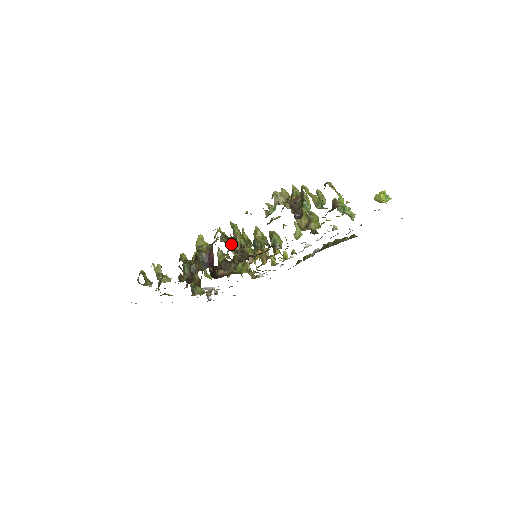
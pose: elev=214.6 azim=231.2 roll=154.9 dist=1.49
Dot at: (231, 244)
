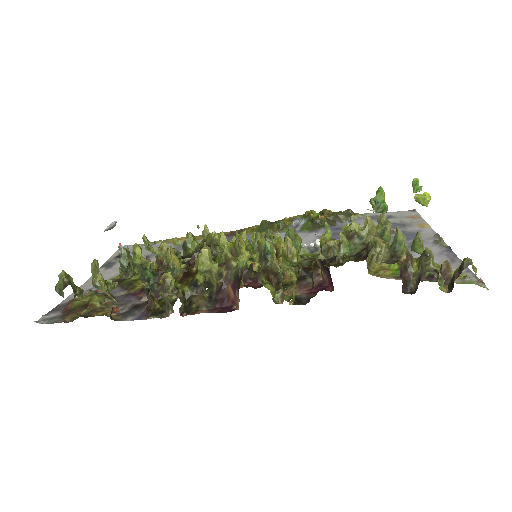
Dot at: (274, 288)
